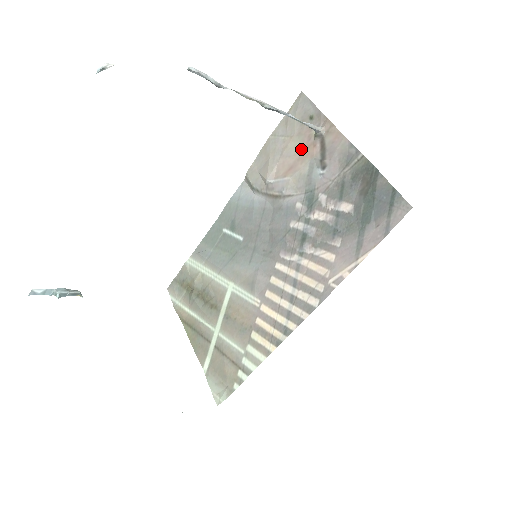
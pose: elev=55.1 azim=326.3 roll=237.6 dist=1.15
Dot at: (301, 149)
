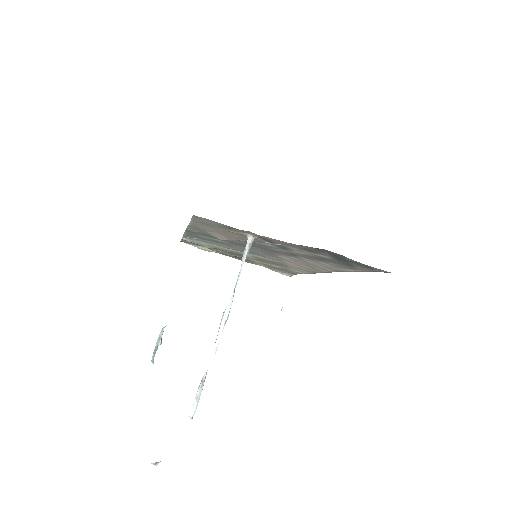
Dot at: (240, 236)
